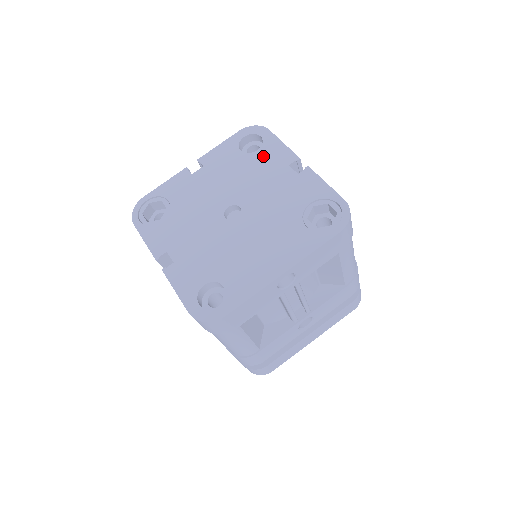
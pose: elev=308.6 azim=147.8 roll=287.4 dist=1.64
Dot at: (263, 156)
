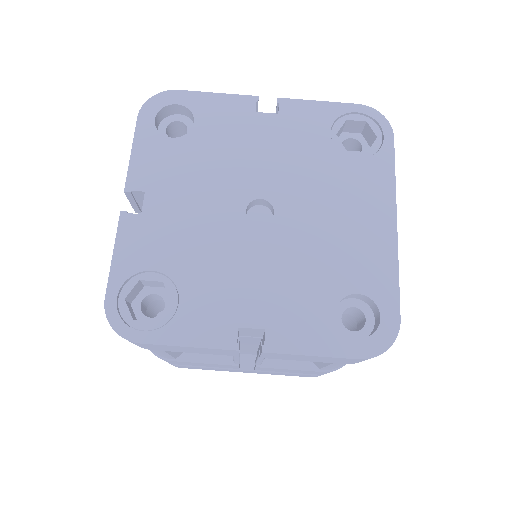
Dot at: (211, 124)
